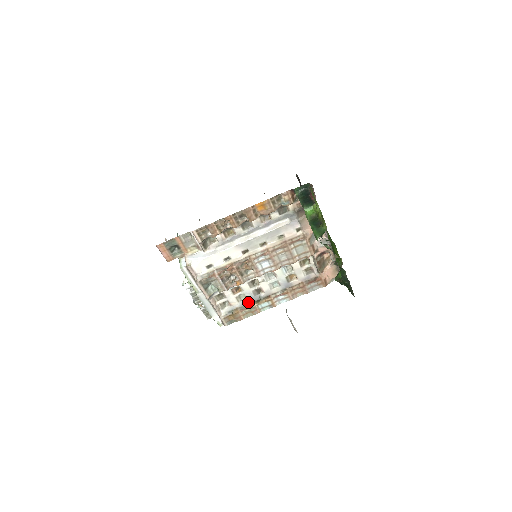
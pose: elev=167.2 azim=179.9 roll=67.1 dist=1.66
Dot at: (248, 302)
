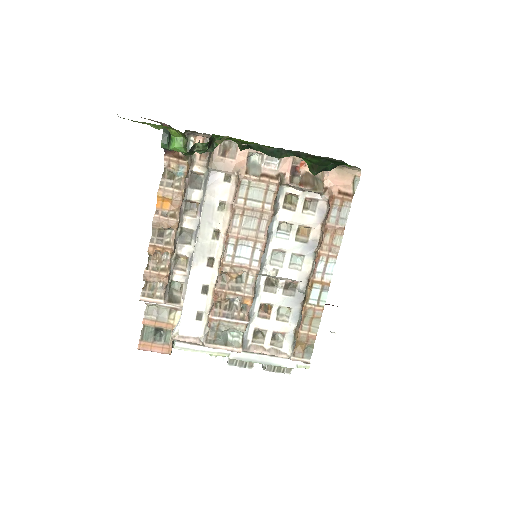
Dot at: (297, 311)
